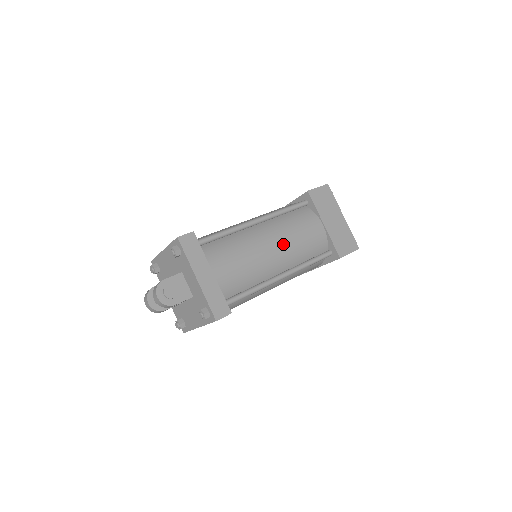
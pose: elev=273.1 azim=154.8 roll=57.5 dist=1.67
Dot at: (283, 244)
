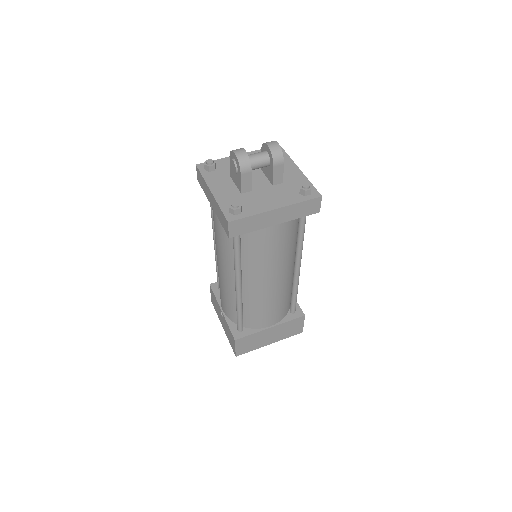
Dot at: occluded
